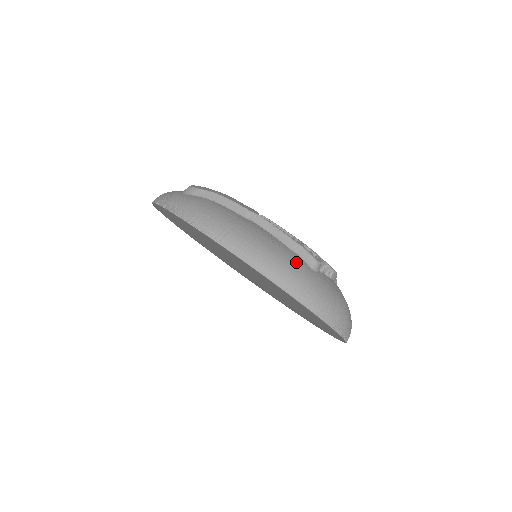
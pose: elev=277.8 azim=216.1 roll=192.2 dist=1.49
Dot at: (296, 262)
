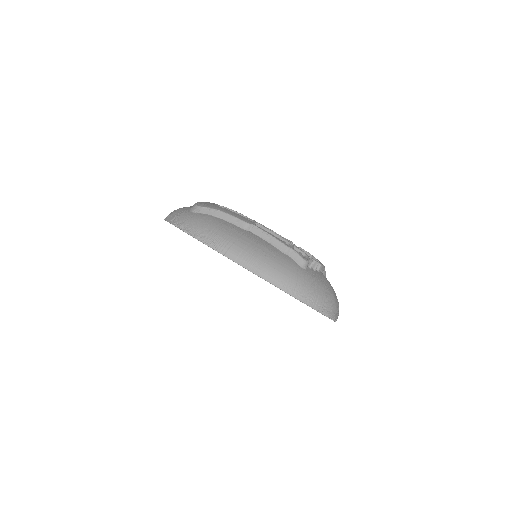
Dot at: (288, 264)
